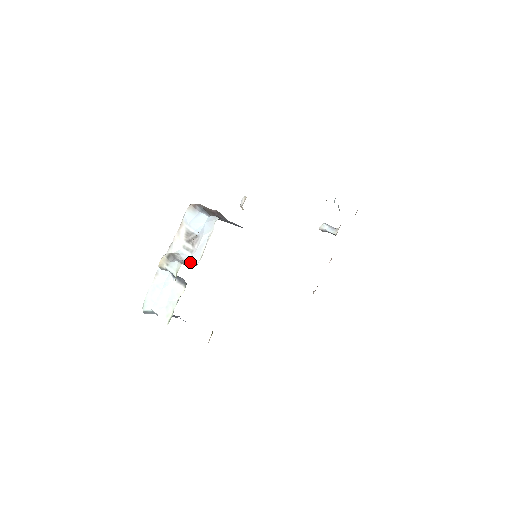
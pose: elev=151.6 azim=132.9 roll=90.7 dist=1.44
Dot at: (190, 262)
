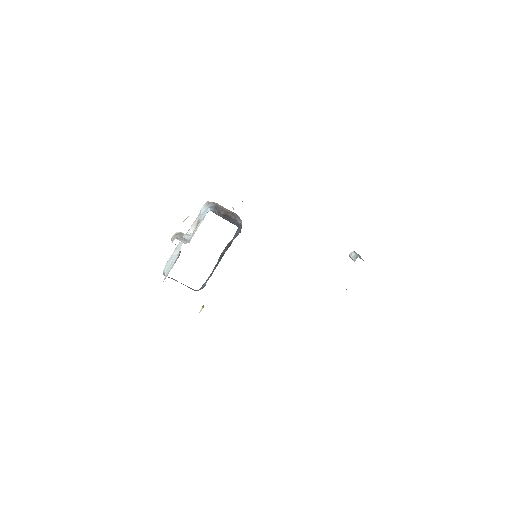
Dot at: (187, 241)
